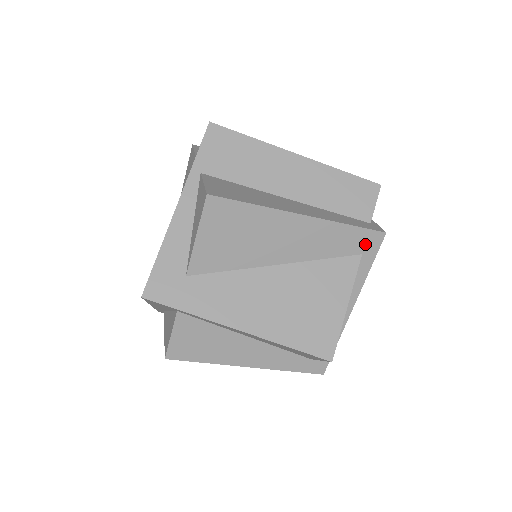
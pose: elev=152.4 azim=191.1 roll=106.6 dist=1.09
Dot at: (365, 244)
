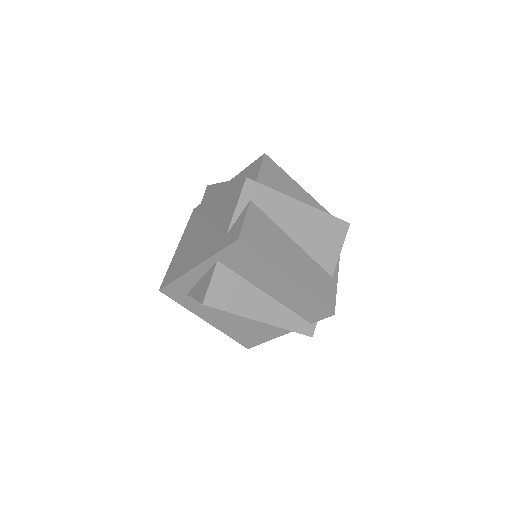
Dot at: occluded
